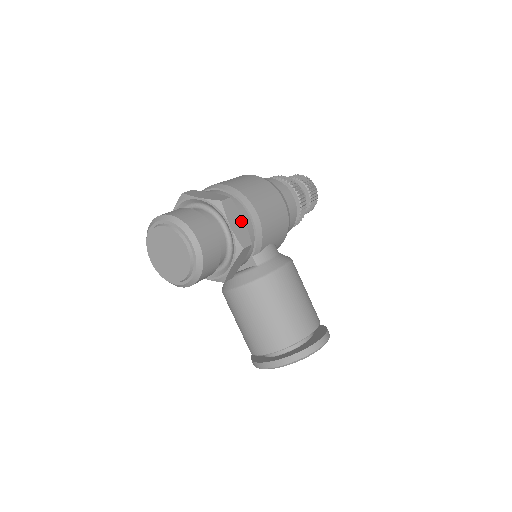
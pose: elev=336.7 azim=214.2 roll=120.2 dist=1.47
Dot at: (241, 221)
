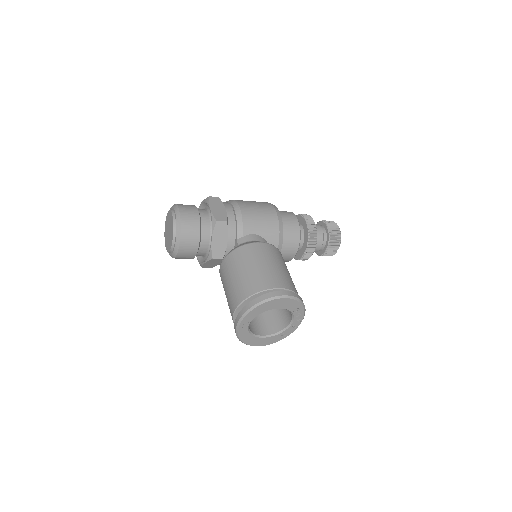
Dot at: (223, 209)
